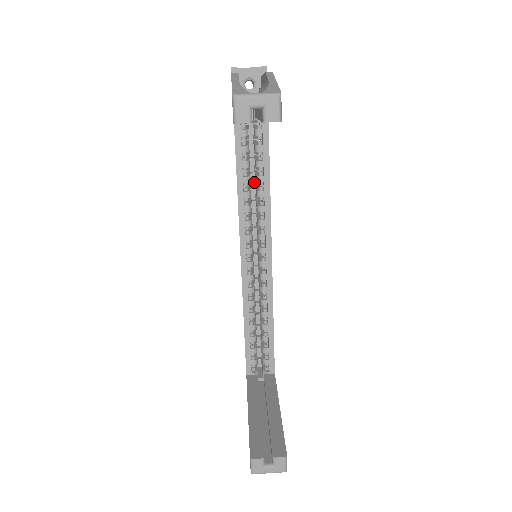
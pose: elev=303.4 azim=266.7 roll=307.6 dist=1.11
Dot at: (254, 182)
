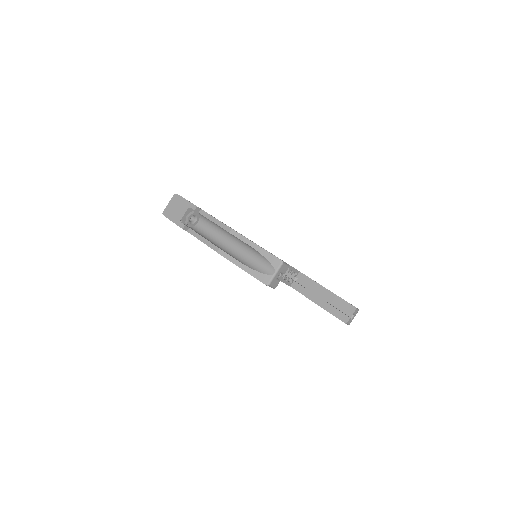
Dot at: occluded
